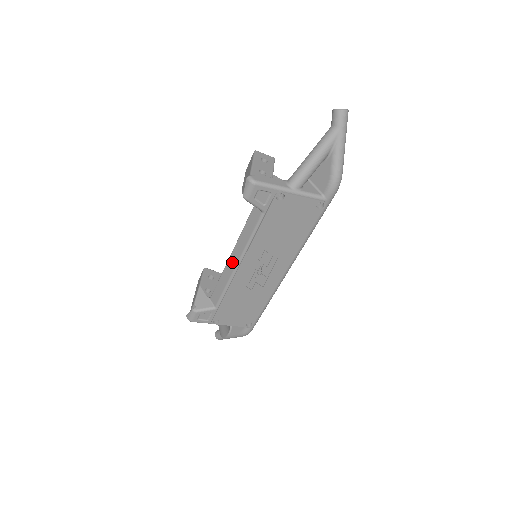
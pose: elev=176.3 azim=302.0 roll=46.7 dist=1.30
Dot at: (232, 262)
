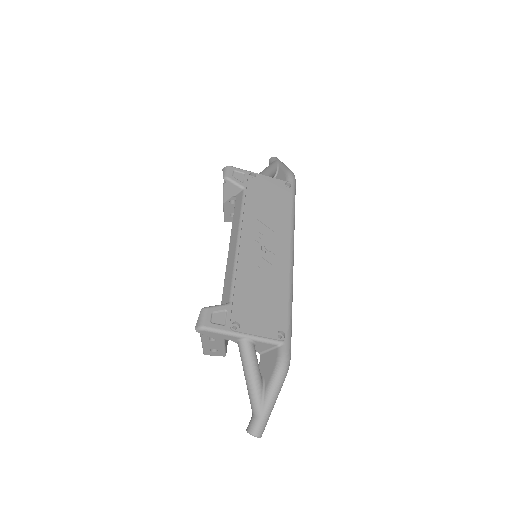
Dot at: (232, 246)
